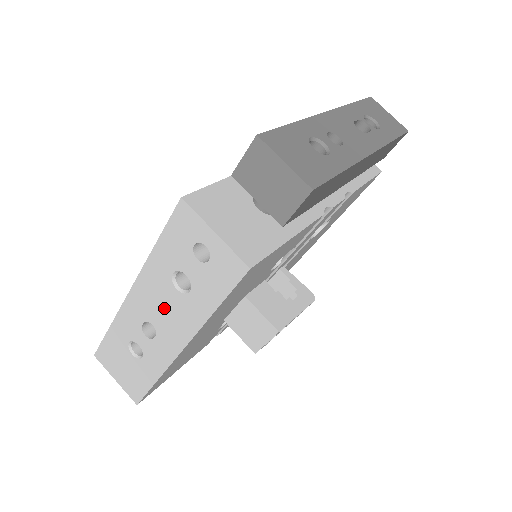
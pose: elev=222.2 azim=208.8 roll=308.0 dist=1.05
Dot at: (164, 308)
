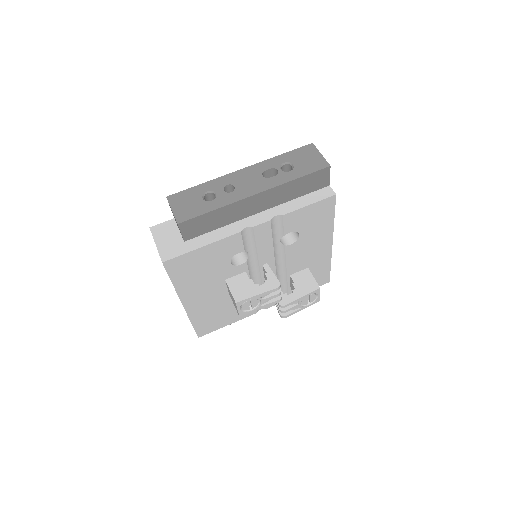
Dot at: occluded
